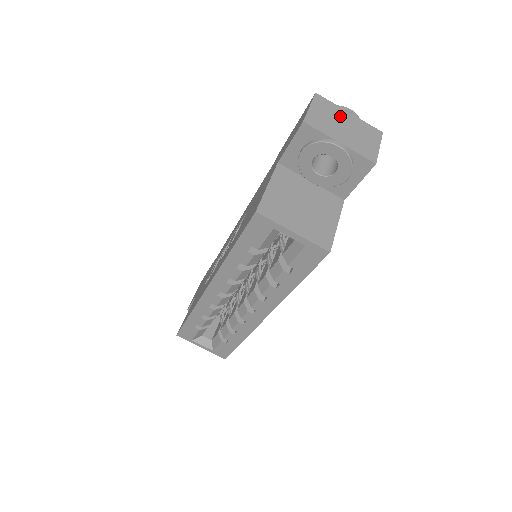
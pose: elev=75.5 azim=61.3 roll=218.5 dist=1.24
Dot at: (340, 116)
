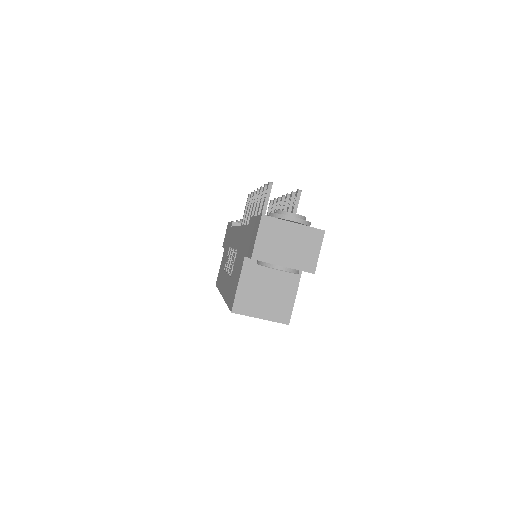
Dot at: (284, 233)
